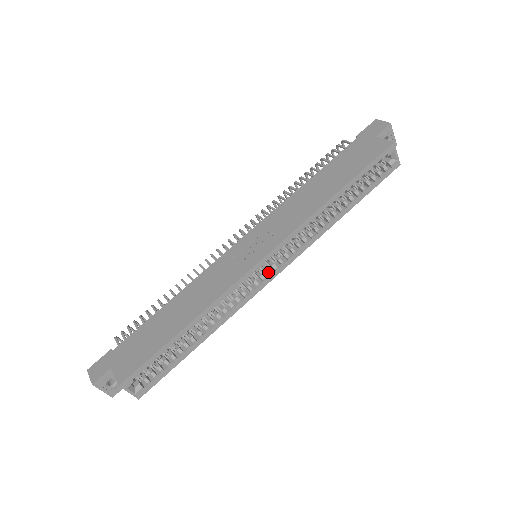
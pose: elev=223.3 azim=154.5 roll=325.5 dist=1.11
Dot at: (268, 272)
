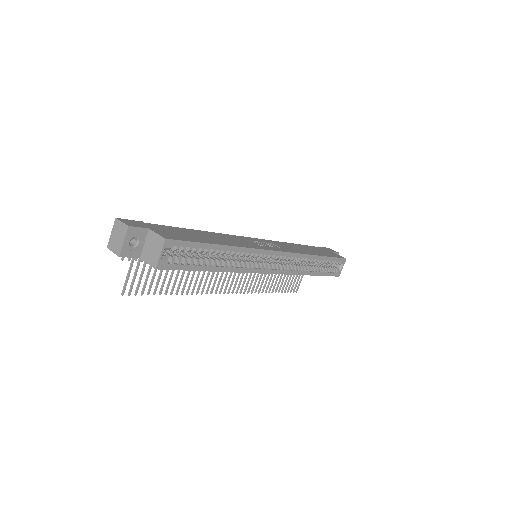
Dot at: (271, 265)
